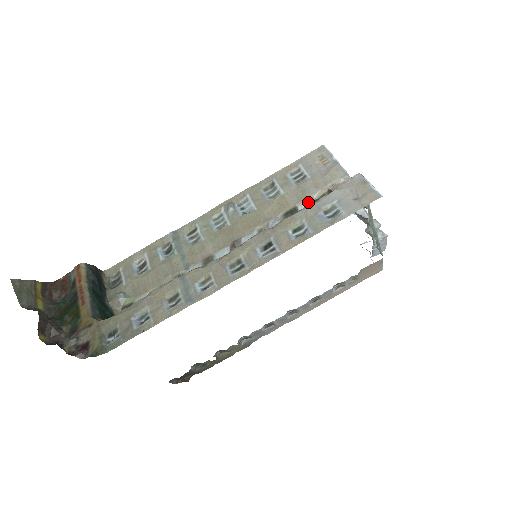
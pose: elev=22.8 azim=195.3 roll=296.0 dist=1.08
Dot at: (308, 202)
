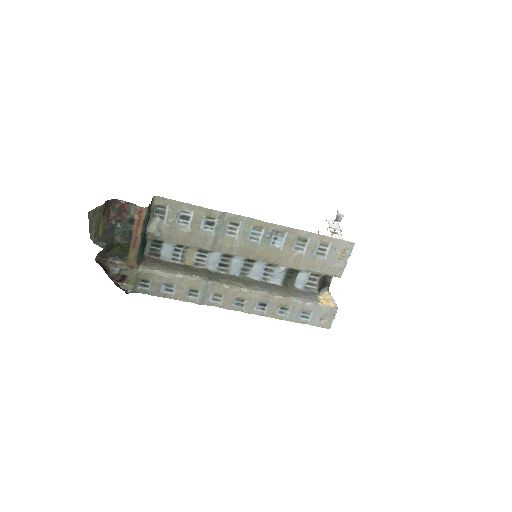
Dot at: (308, 273)
